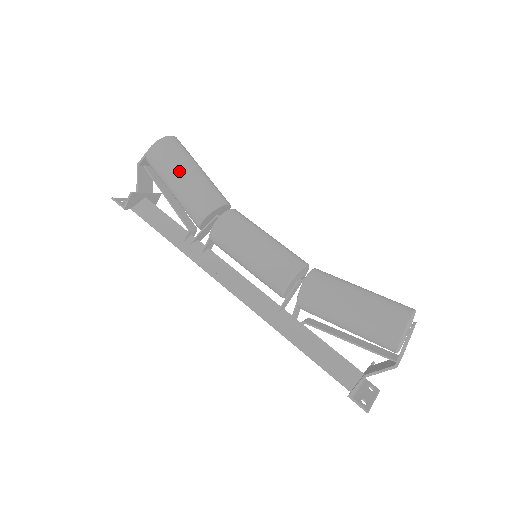
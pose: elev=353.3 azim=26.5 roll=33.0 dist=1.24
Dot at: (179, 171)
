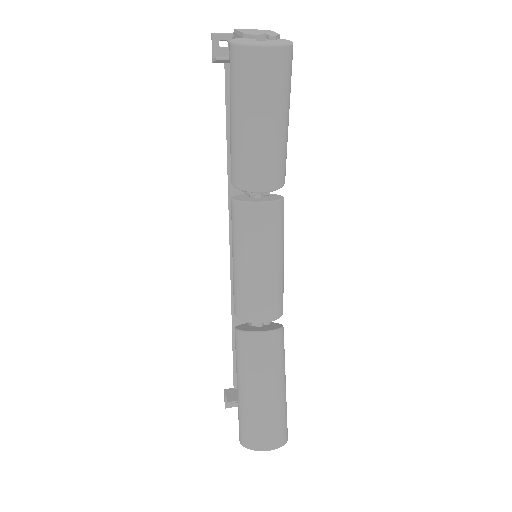
Dot at: (236, 112)
